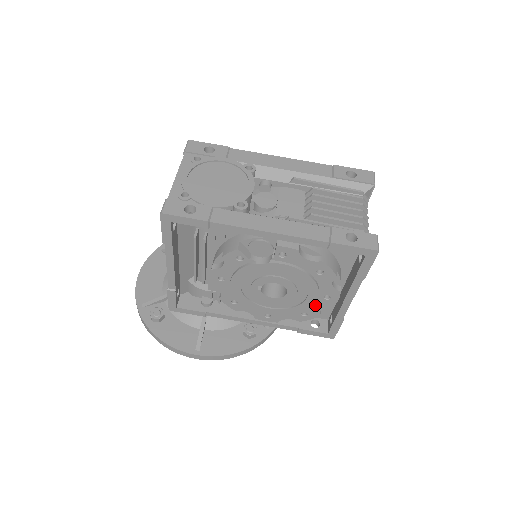
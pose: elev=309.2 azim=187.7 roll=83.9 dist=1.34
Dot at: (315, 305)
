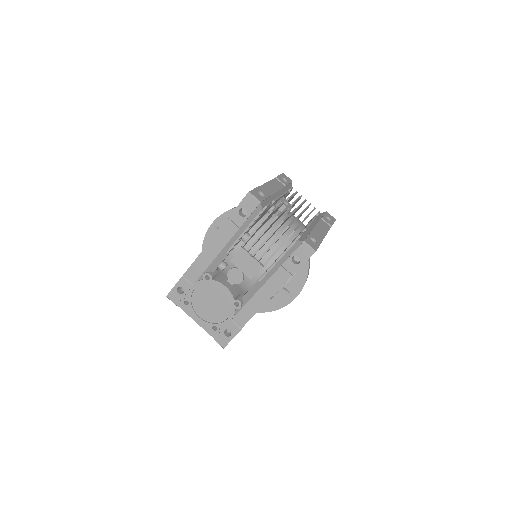
Dot at: occluded
